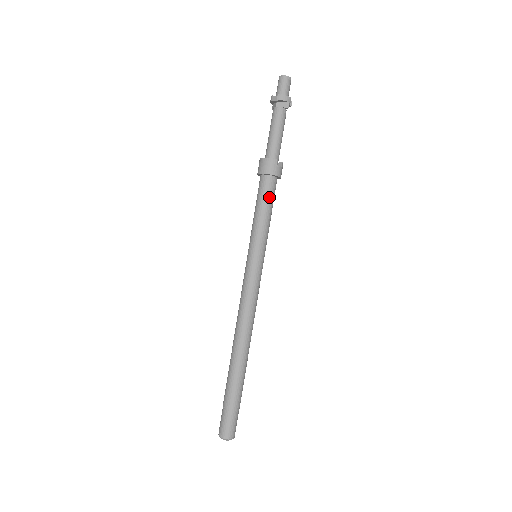
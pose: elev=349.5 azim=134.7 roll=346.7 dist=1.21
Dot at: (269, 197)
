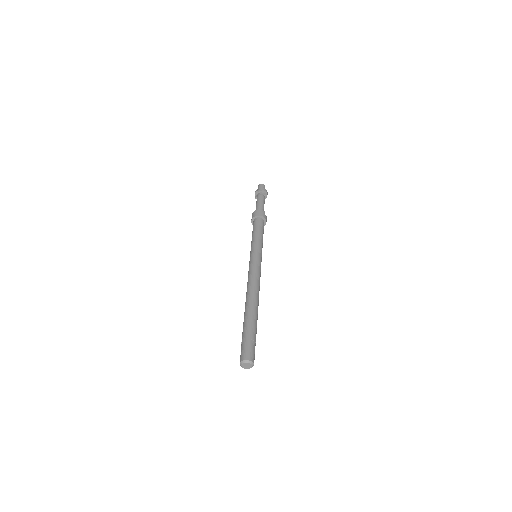
Dot at: (262, 227)
